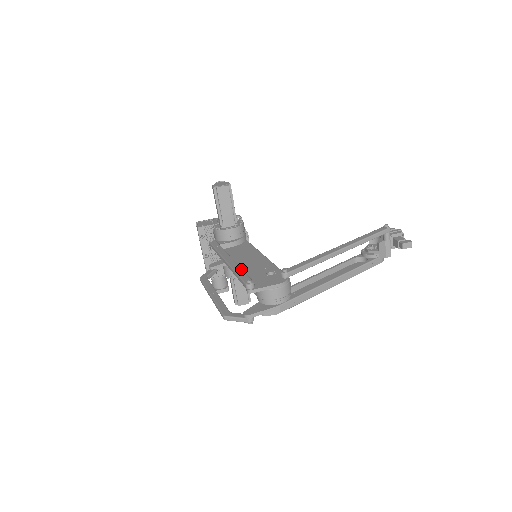
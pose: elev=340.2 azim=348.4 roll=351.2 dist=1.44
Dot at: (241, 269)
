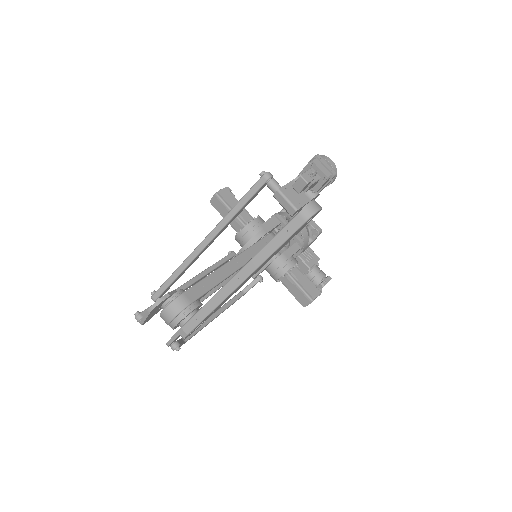
Dot at: occluded
